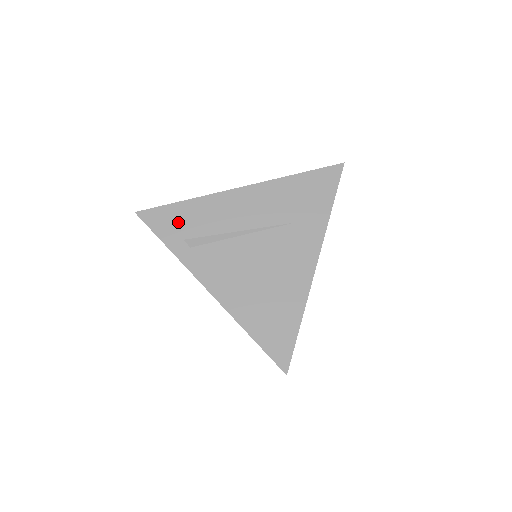
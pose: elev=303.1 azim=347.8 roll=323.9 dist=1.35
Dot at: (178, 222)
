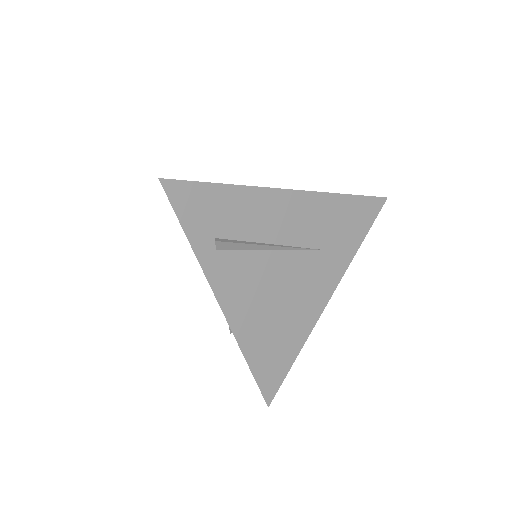
Dot at: (211, 212)
